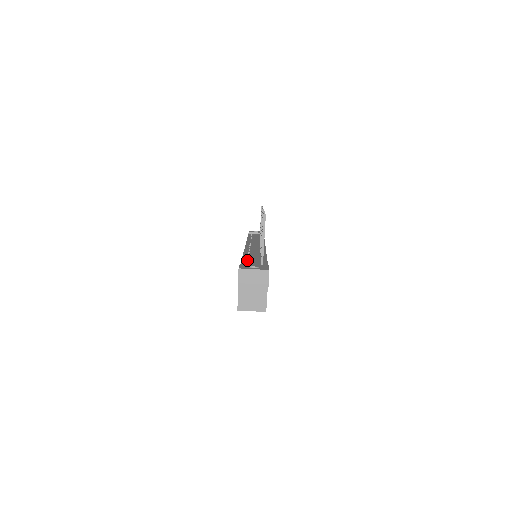
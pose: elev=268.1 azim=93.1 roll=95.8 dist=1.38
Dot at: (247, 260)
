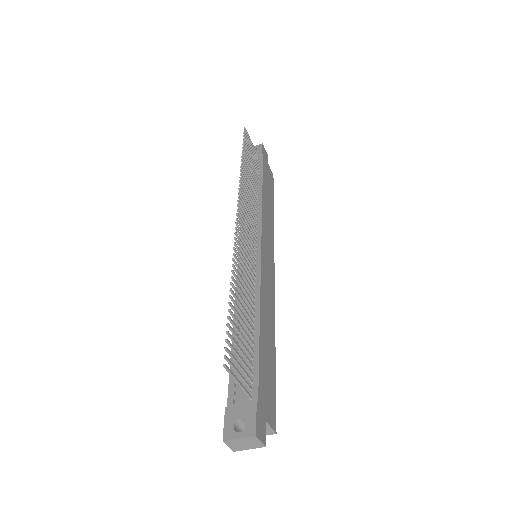
Dot at: occluded
